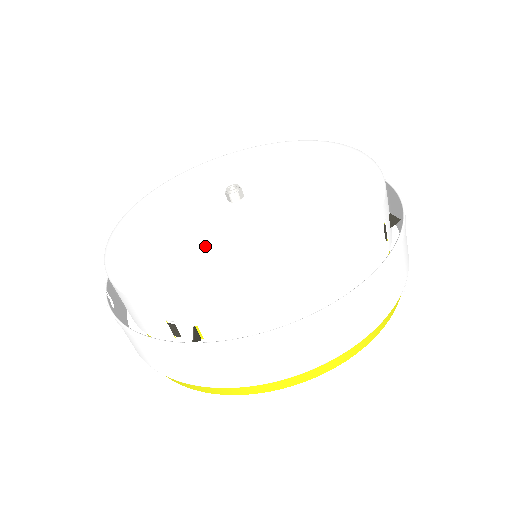
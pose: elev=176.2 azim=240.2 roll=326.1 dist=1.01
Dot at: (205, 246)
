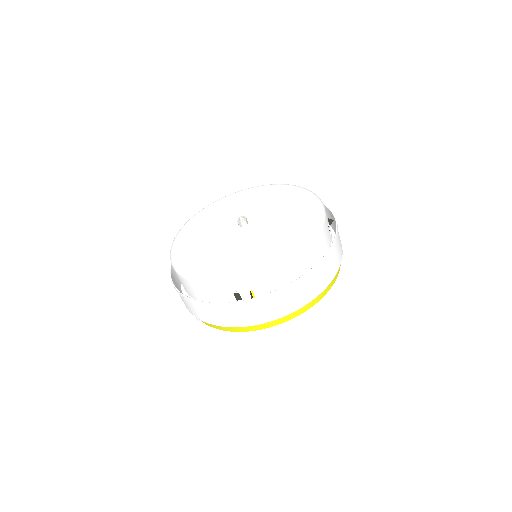
Dot at: (242, 251)
